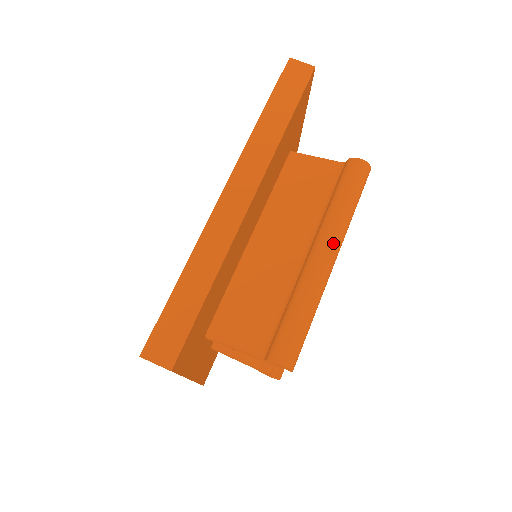
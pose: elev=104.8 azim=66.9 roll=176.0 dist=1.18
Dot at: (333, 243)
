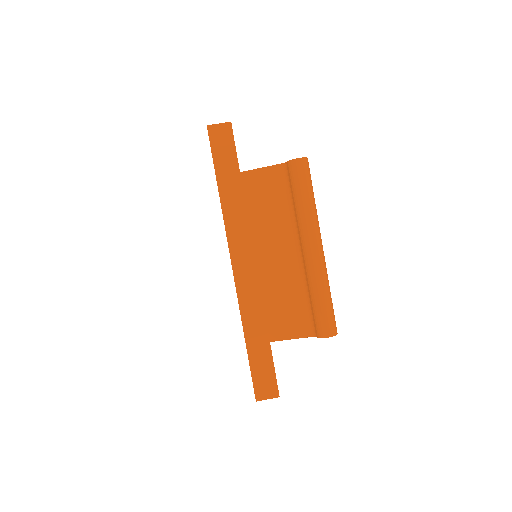
Dot at: (315, 237)
